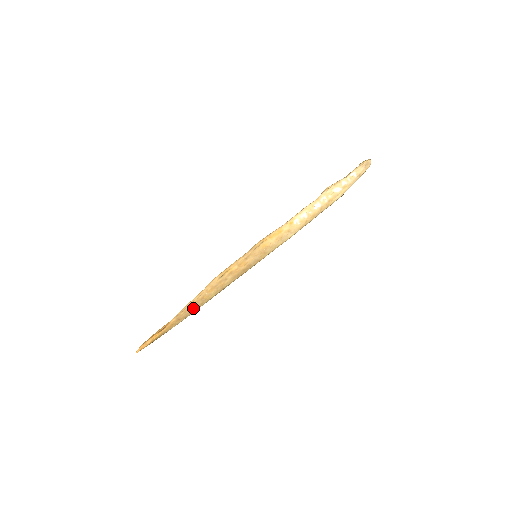
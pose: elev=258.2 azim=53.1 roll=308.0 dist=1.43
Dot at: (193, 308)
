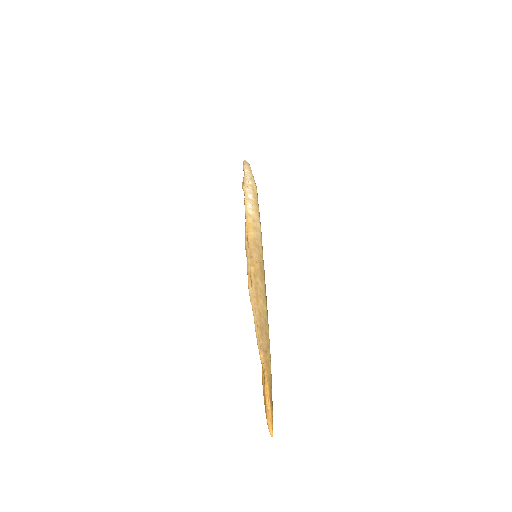
Dot at: (264, 331)
